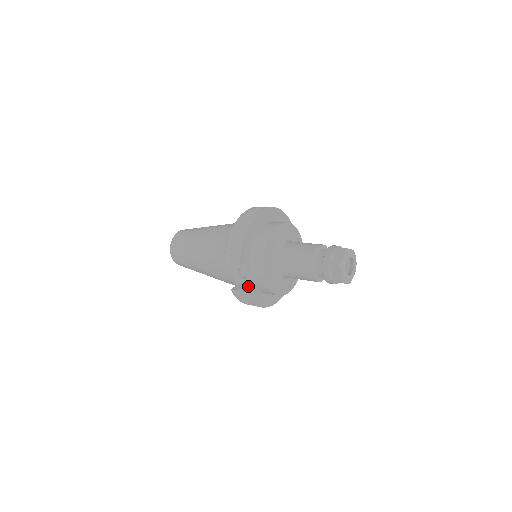
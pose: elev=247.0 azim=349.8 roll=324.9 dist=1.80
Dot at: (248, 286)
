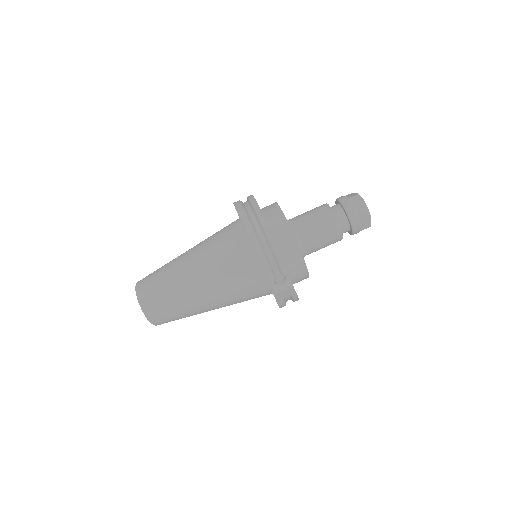
Dot at: (289, 287)
